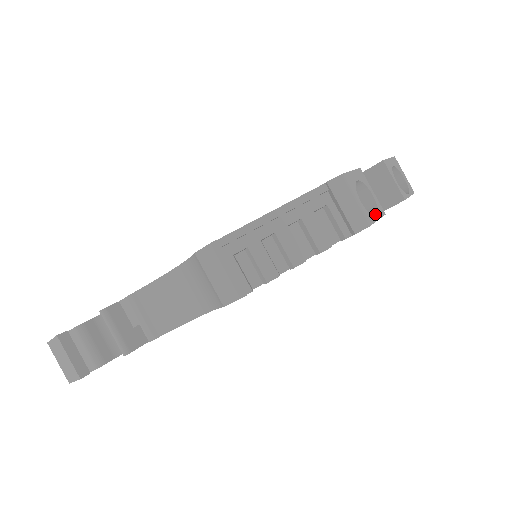
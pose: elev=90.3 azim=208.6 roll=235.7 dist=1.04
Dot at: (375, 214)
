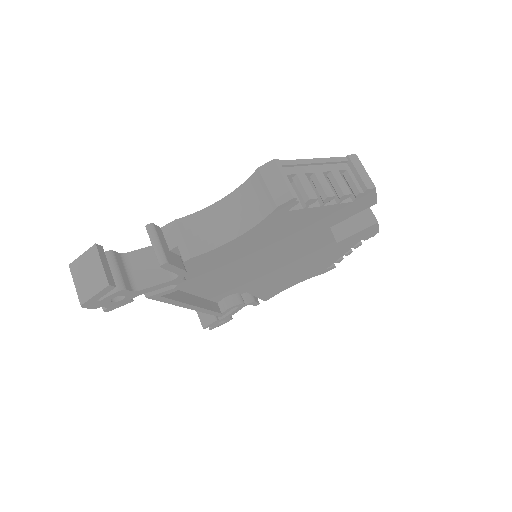
Dot at: occluded
